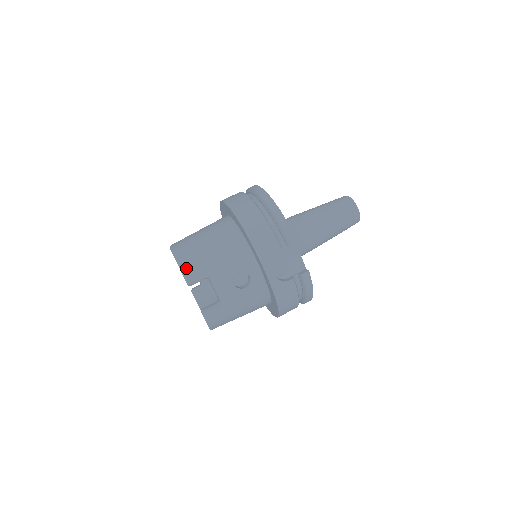
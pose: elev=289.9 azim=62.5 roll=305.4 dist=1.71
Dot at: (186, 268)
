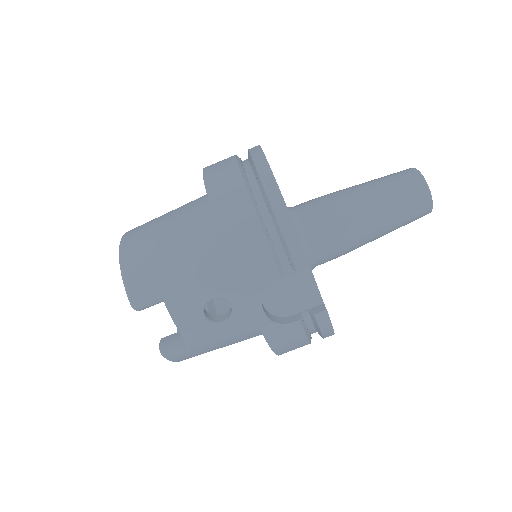
Dot at: (131, 285)
